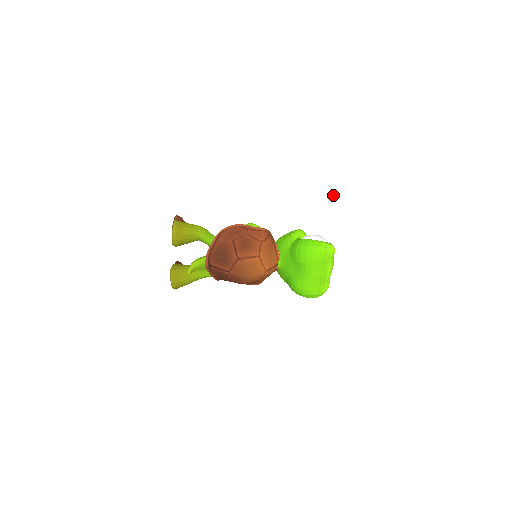
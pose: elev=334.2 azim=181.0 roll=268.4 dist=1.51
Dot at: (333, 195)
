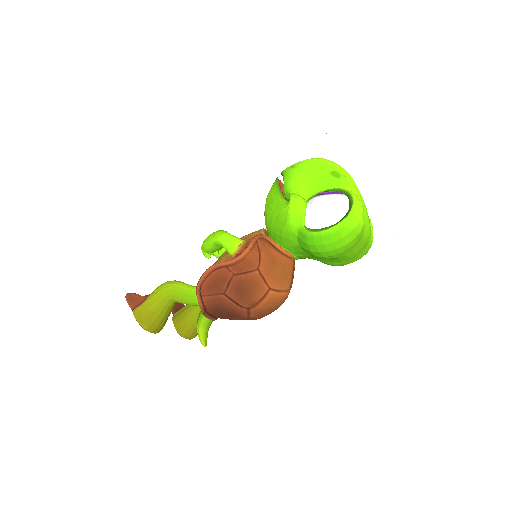
Dot at: (345, 253)
